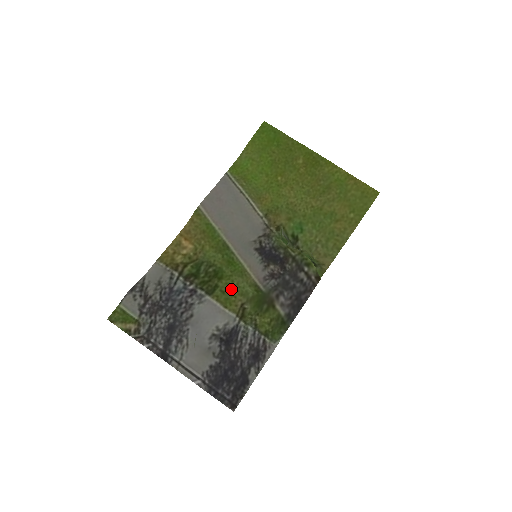
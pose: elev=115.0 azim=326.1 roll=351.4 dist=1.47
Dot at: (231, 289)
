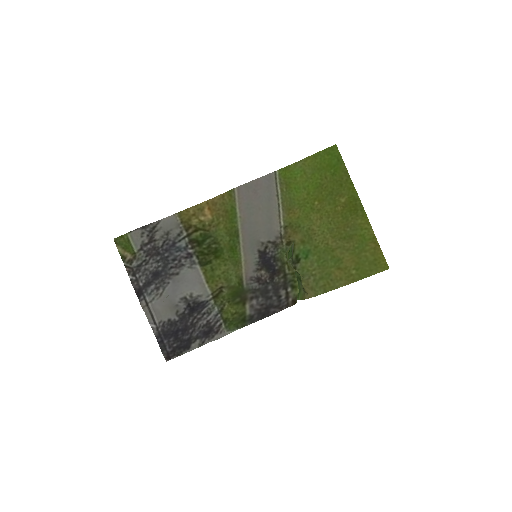
Dot at: (220, 271)
